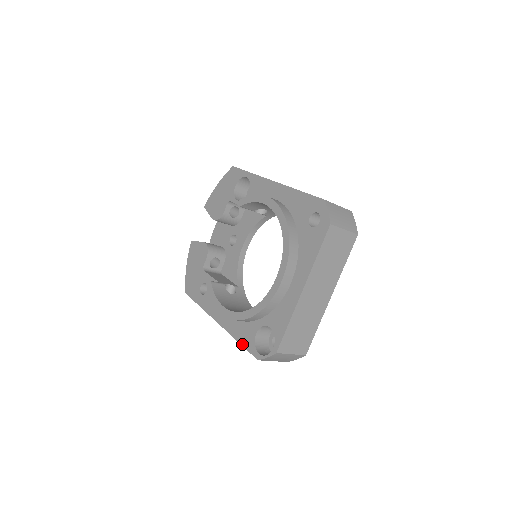
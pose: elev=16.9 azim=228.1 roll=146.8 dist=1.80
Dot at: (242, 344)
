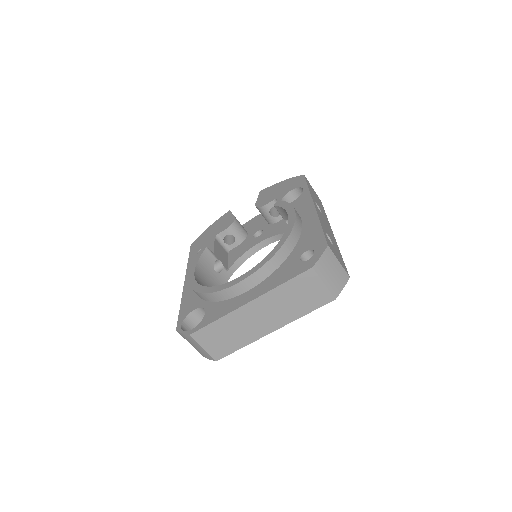
Dot at: (180, 310)
